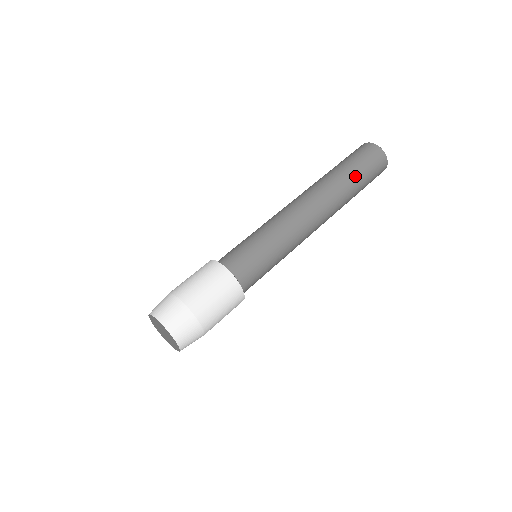
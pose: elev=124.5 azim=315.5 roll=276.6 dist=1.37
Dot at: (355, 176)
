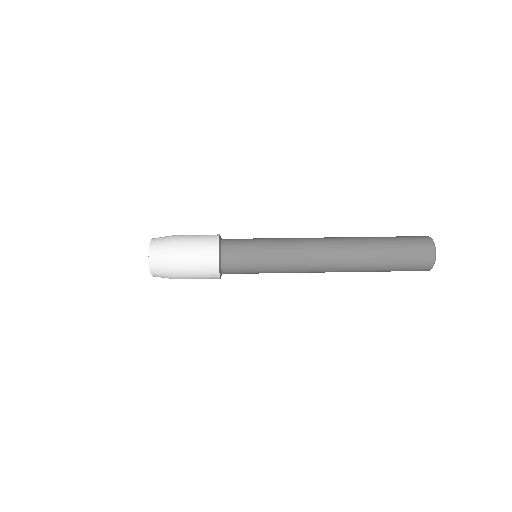
Dot at: (386, 246)
